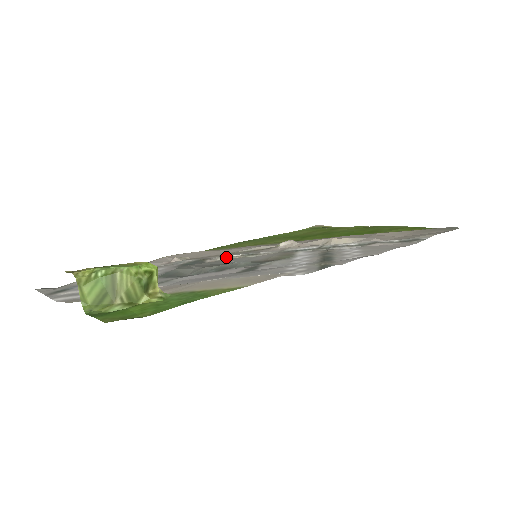
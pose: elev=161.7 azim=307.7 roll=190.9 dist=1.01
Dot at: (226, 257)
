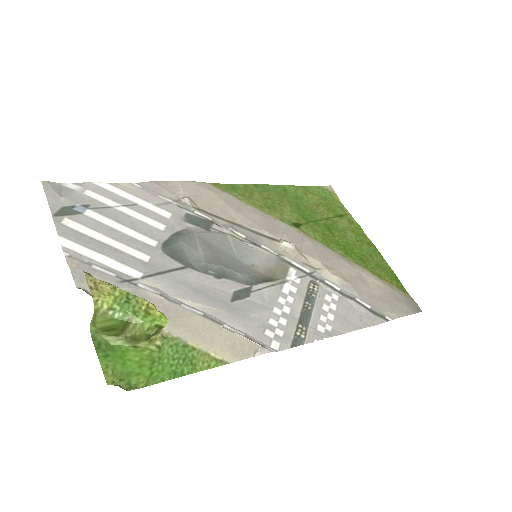
Dot at: (231, 233)
